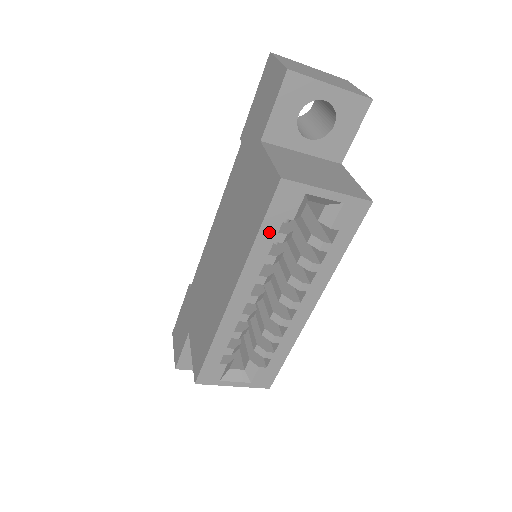
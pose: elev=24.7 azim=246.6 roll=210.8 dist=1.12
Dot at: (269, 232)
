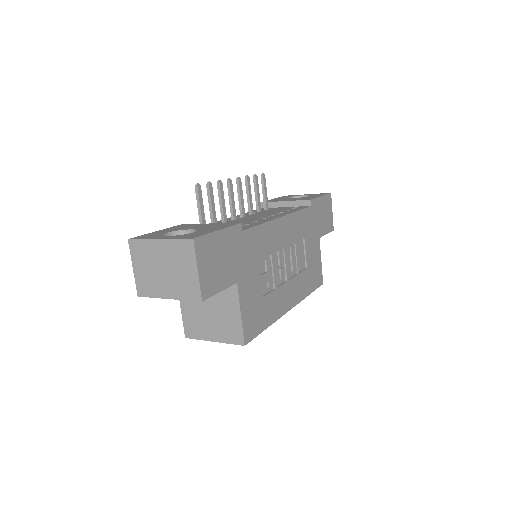
Dot at: occluded
